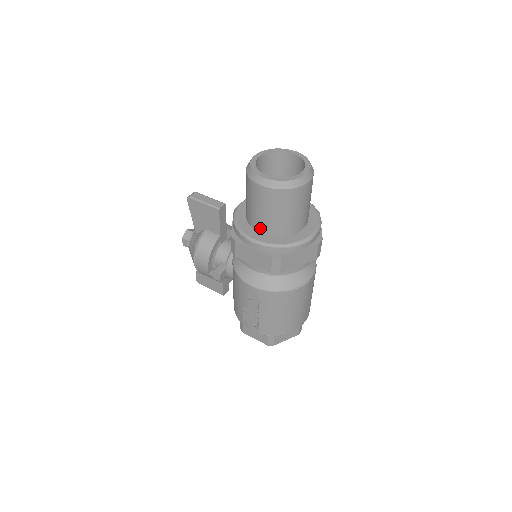
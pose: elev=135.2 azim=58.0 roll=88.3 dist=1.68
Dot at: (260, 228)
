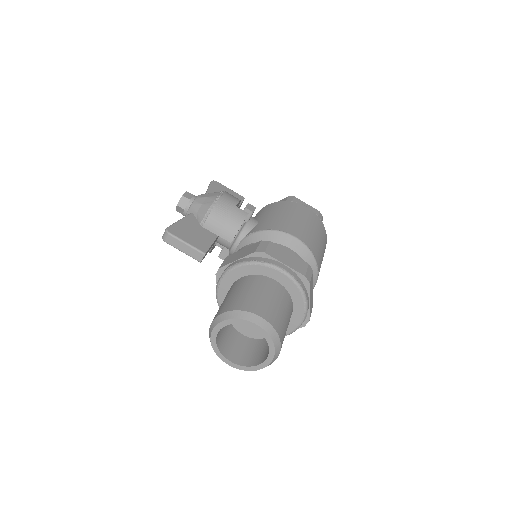
Dot at: occluded
